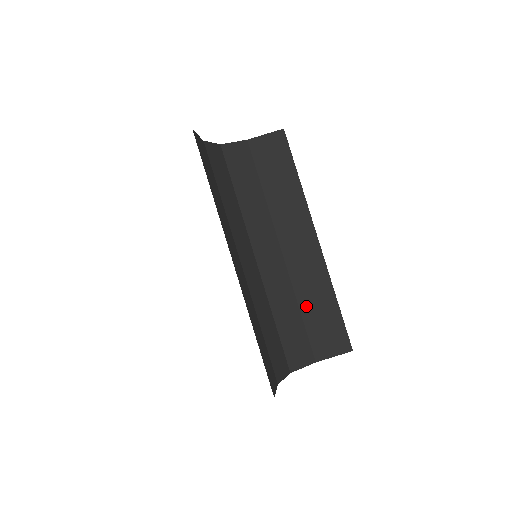
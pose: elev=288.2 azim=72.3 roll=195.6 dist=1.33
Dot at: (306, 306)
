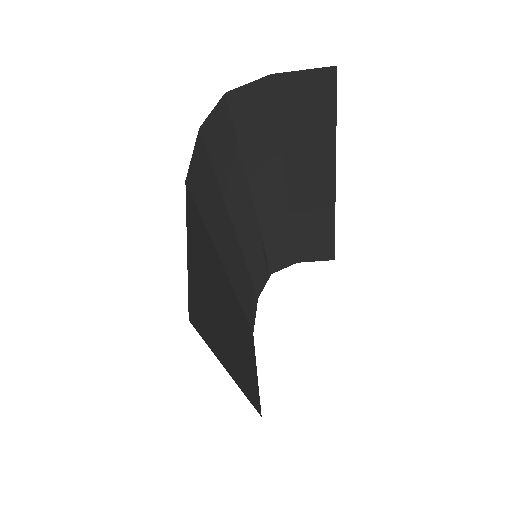
Dot at: (301, 233)
